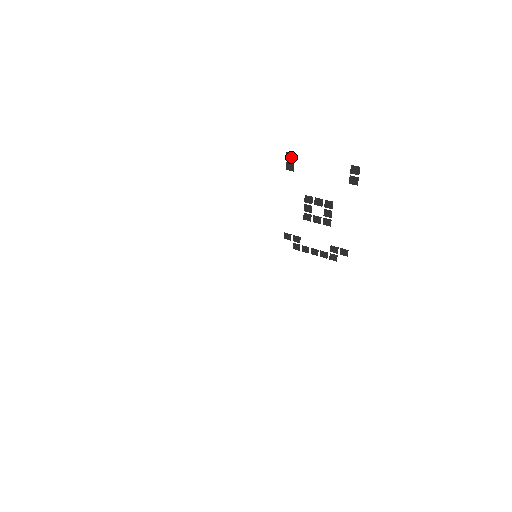
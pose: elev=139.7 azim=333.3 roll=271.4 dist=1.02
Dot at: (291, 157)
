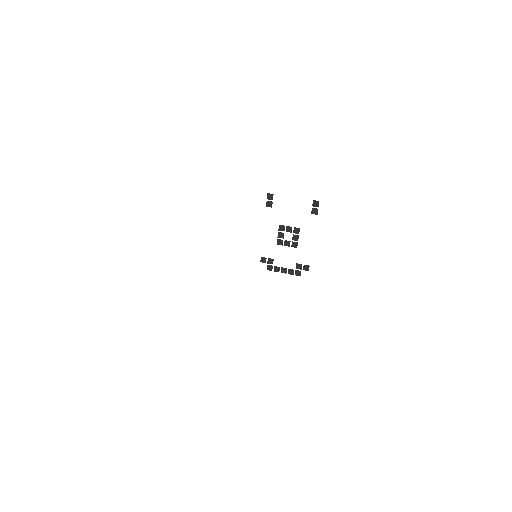
Dot at: (271, 197)
